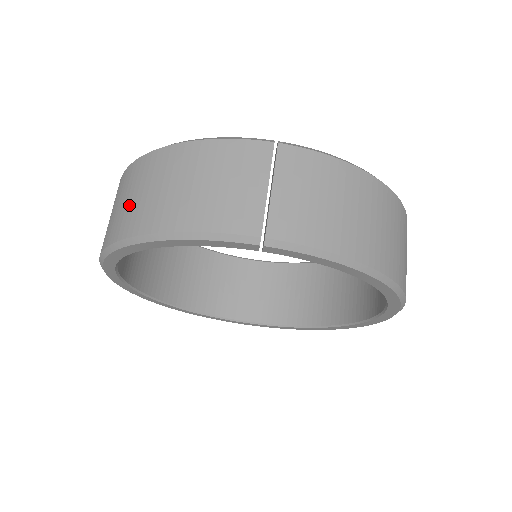
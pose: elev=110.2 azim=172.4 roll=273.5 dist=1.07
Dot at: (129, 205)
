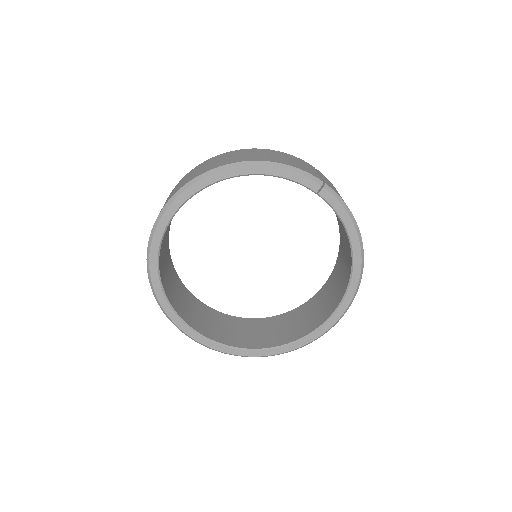
Dot at: (231, 158)
